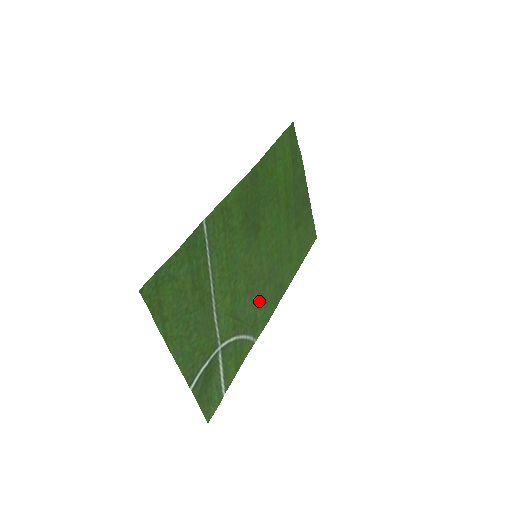
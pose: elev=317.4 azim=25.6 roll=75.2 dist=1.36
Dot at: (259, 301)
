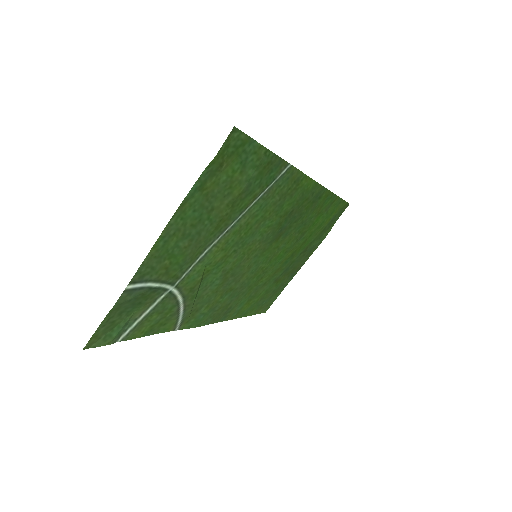
Dot at: (215, 297)
